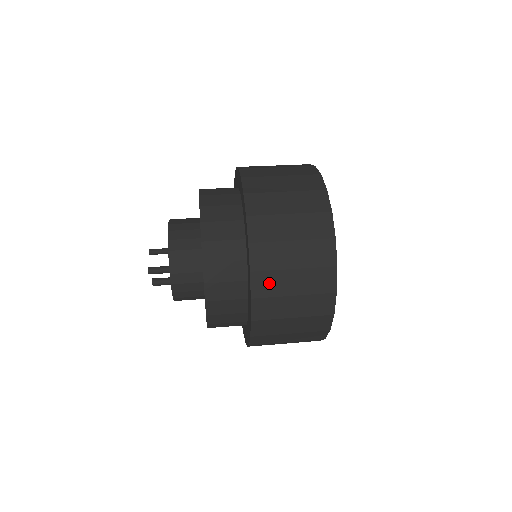
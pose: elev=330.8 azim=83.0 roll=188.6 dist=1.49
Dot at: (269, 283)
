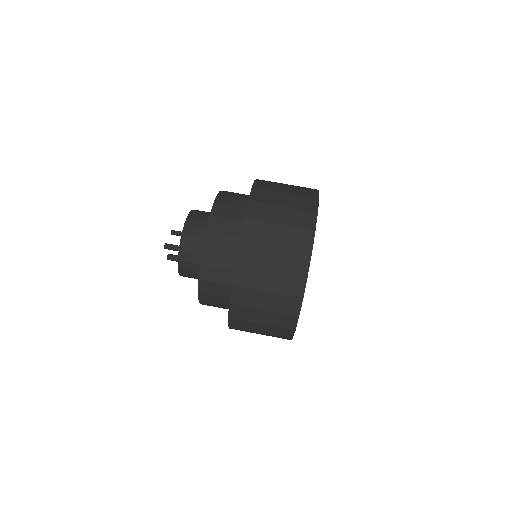
Dot at: (249, 276)
